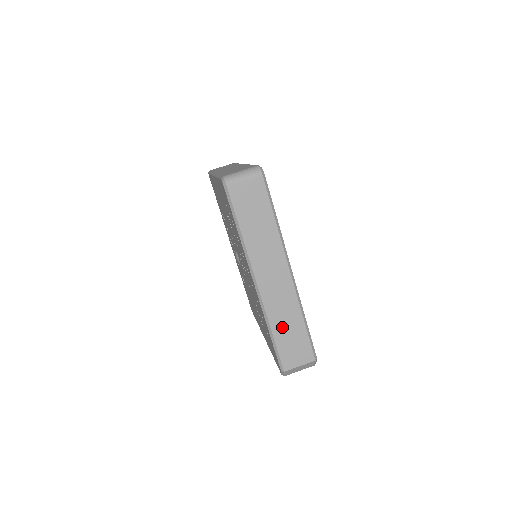
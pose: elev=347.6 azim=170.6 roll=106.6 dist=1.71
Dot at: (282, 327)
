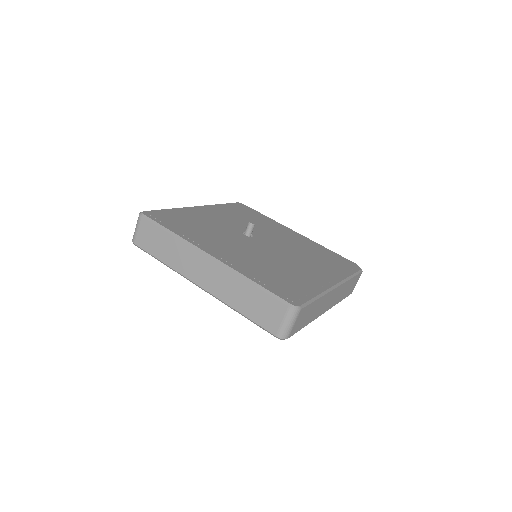
Dot at: (343, 294)
